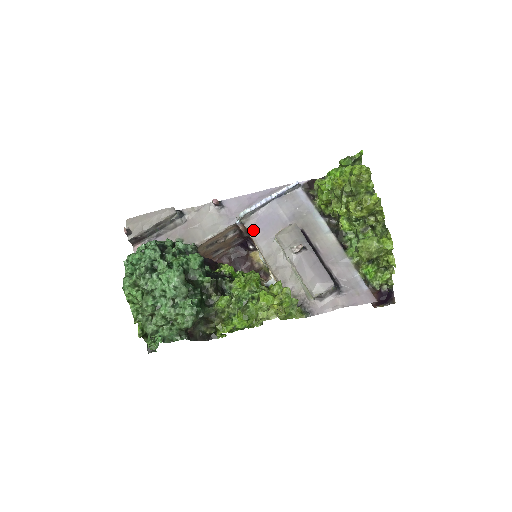
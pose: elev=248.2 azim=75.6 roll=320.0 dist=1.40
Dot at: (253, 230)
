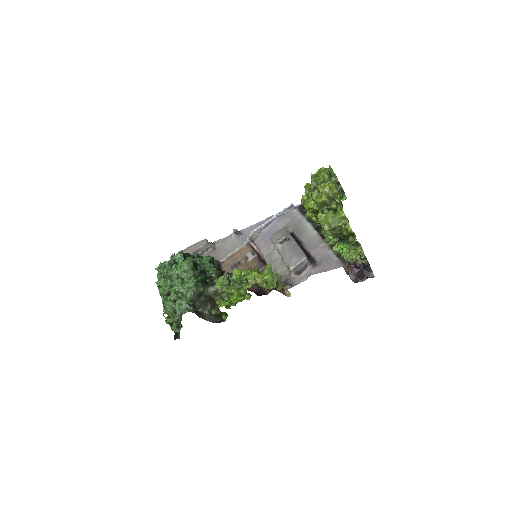
Dot at: (259, 243)
